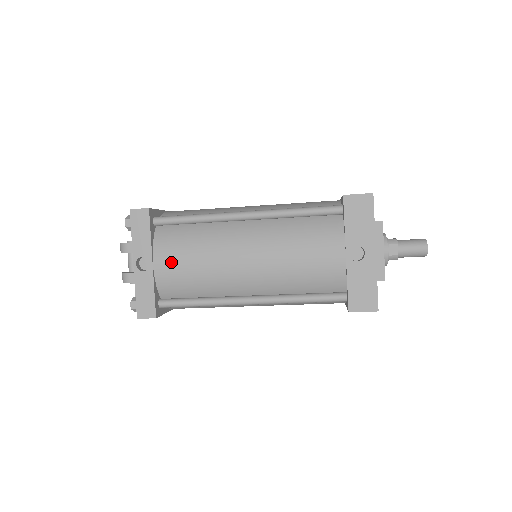
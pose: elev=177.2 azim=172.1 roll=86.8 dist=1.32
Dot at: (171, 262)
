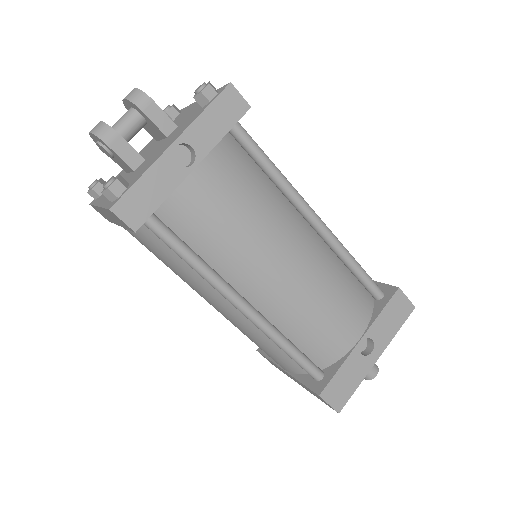
Dot at: (216, 188)
